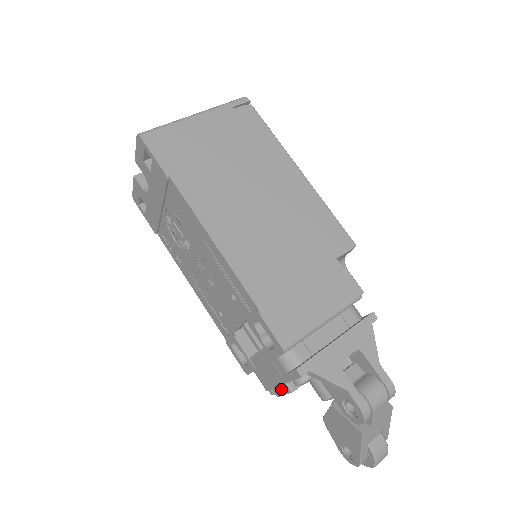
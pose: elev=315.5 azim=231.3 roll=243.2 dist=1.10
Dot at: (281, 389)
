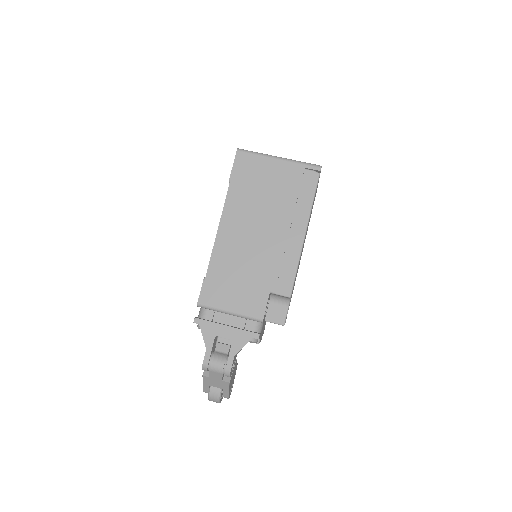
Dot at: occluded
